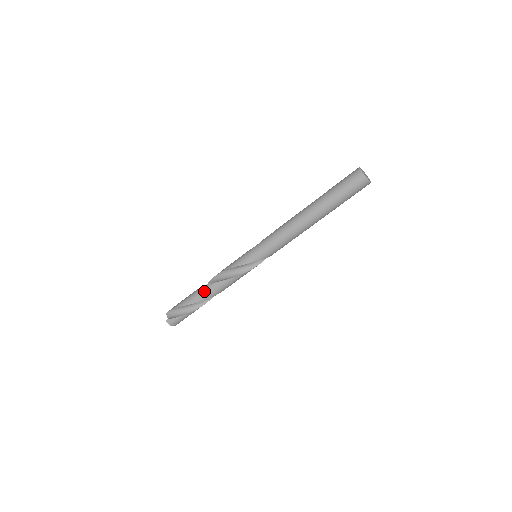
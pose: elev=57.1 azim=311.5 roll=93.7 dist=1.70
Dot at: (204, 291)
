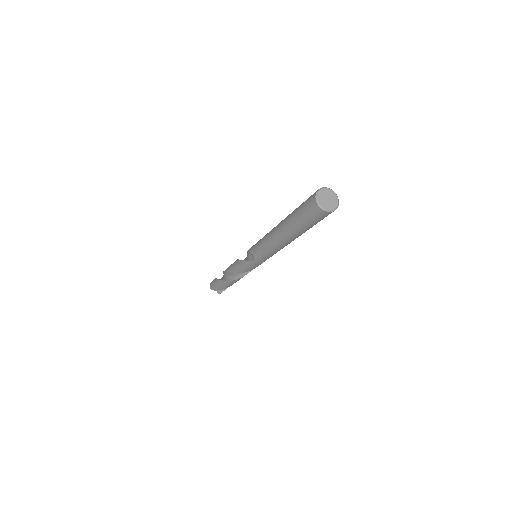
Dot at: (235, 282)
